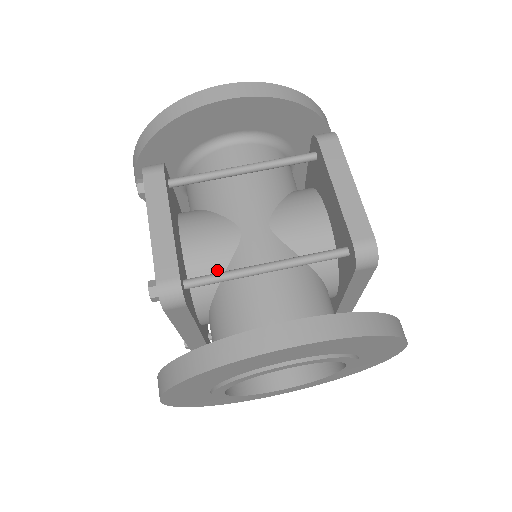
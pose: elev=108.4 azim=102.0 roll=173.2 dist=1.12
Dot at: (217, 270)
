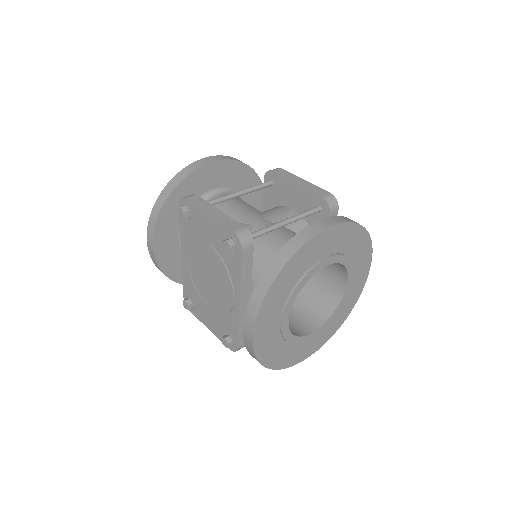
Dot at: occluded
